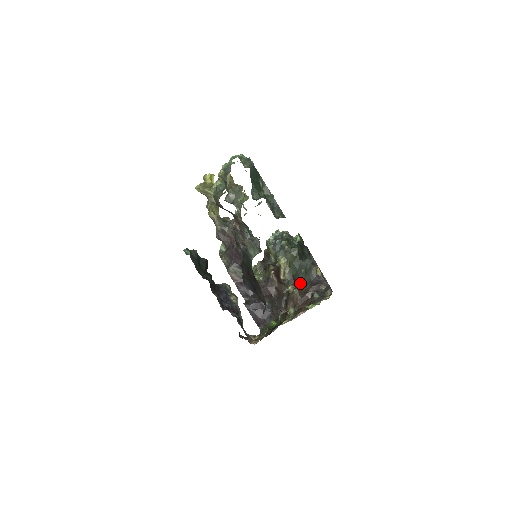
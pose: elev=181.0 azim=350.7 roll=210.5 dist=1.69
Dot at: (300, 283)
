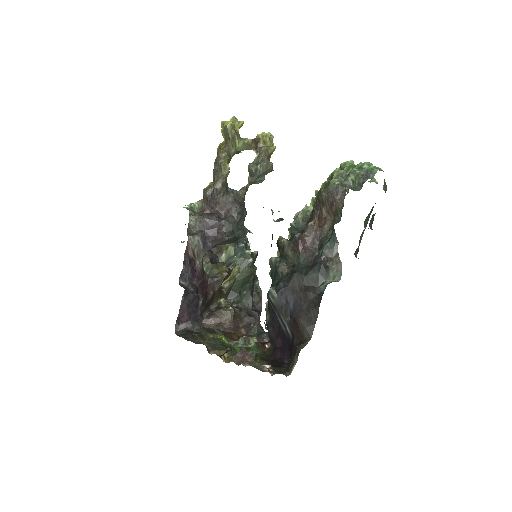
Dot at: (233, 302)
